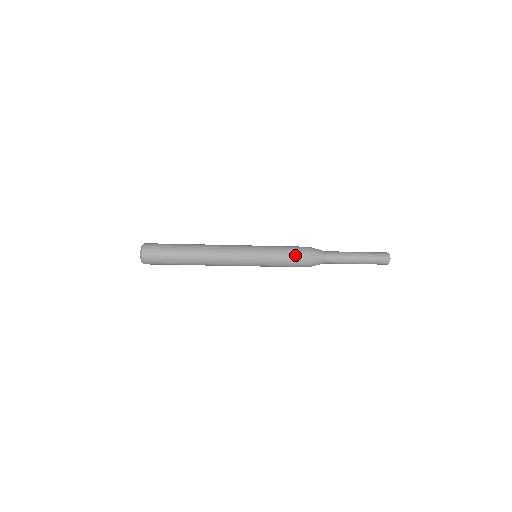
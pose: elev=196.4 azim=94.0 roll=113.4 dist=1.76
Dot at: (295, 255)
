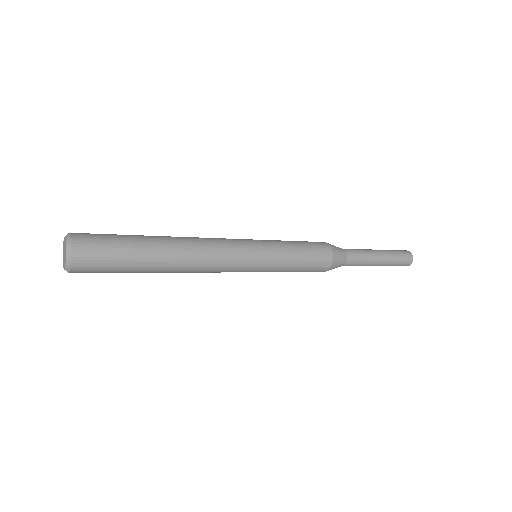
Dot at: (311, 245)
